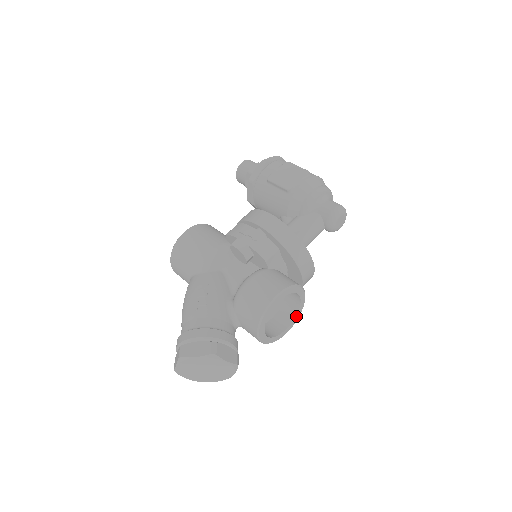
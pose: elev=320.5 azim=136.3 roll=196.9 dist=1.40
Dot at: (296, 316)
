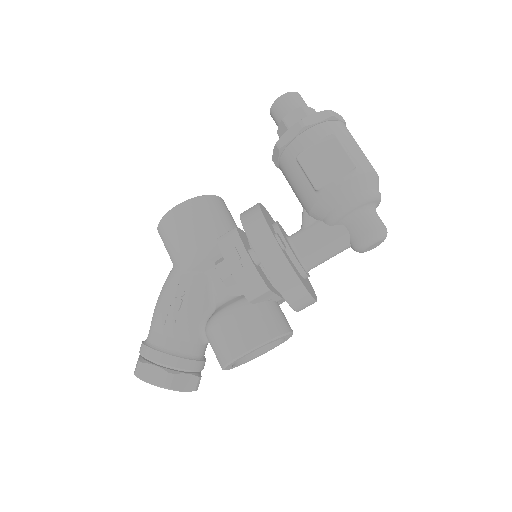
Dot at: (279, 343)
